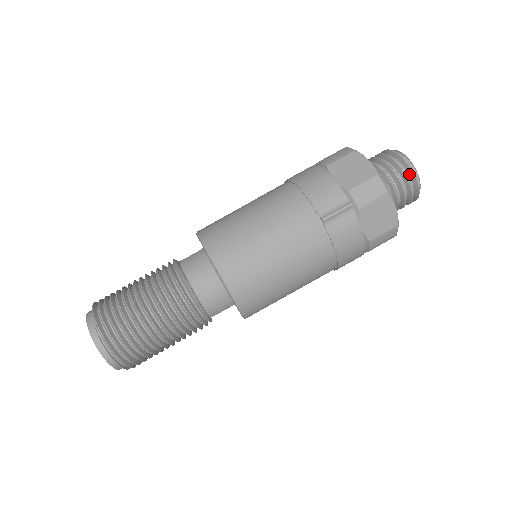
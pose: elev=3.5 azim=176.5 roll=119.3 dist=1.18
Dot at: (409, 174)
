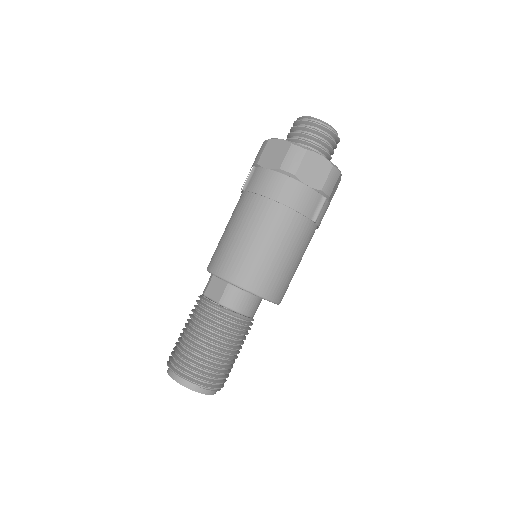
Dot at: (334, 138)
